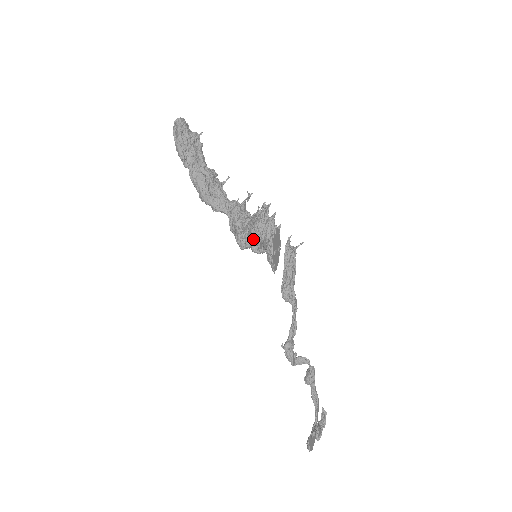
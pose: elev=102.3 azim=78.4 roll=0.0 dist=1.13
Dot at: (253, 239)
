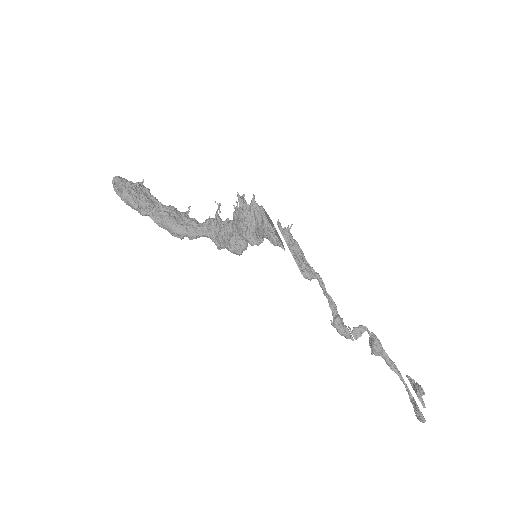
Dot at: (246, 231)
